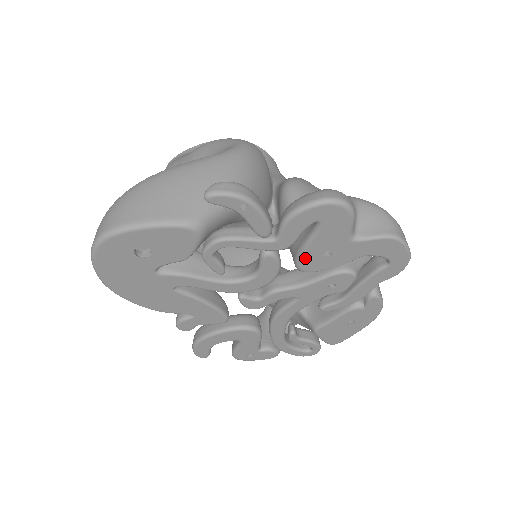
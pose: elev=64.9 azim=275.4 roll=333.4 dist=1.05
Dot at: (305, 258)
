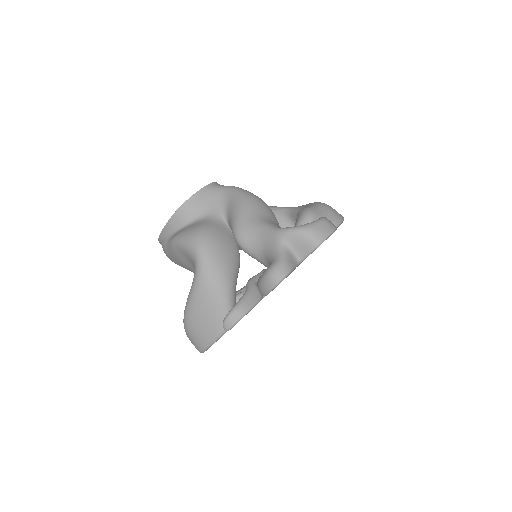
Dot at: occluded
